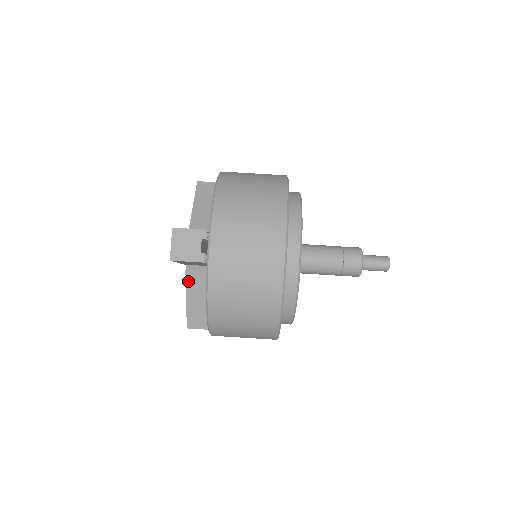
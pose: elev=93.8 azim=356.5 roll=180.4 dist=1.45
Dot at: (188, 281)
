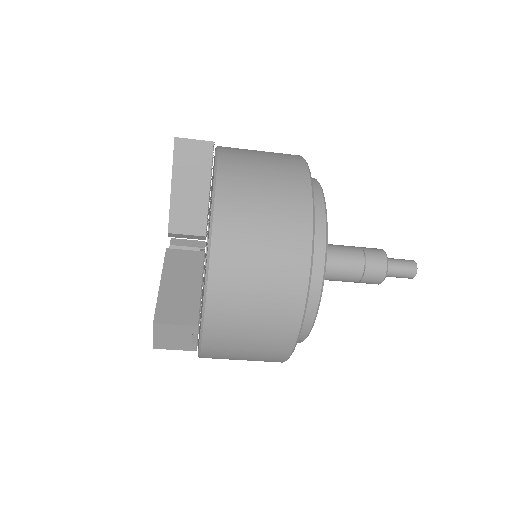
Dot at: occluded
